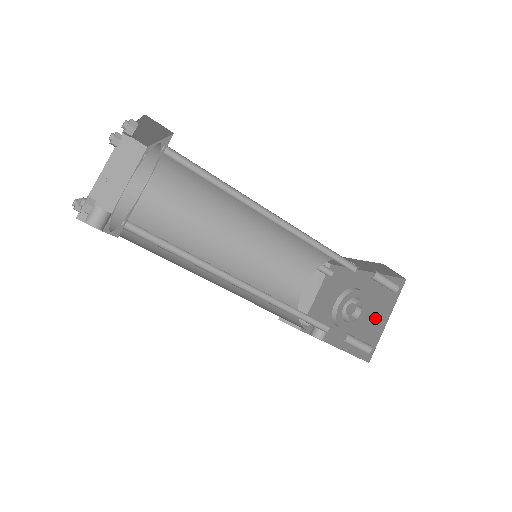
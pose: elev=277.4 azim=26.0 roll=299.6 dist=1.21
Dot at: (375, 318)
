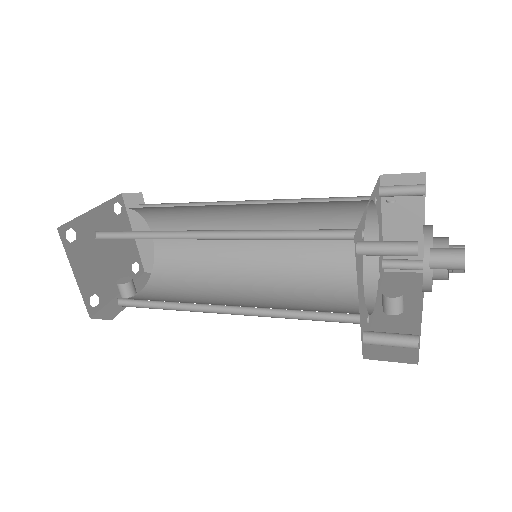
Dot at: occluded
